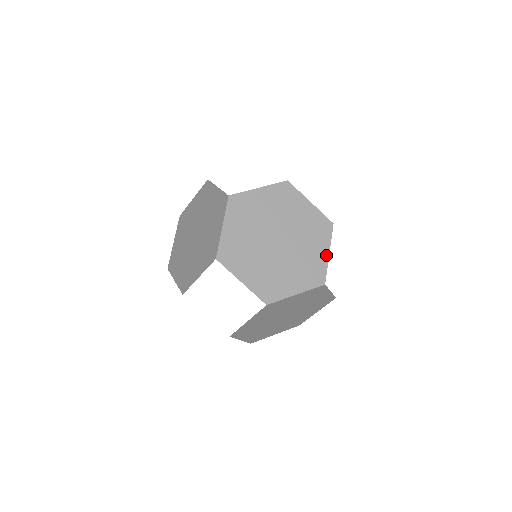
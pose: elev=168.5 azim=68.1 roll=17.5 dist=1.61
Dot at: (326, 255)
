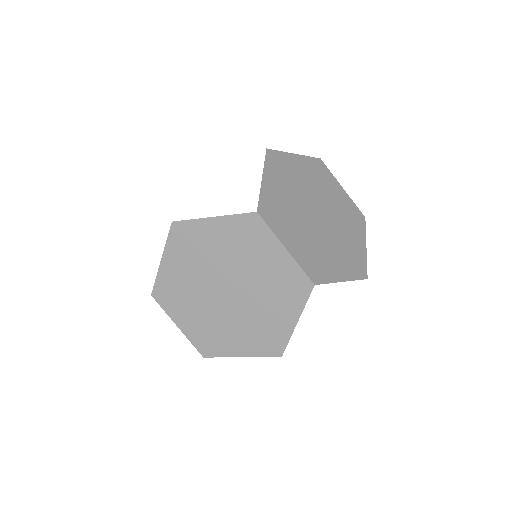
Dot at: (292, 323)
